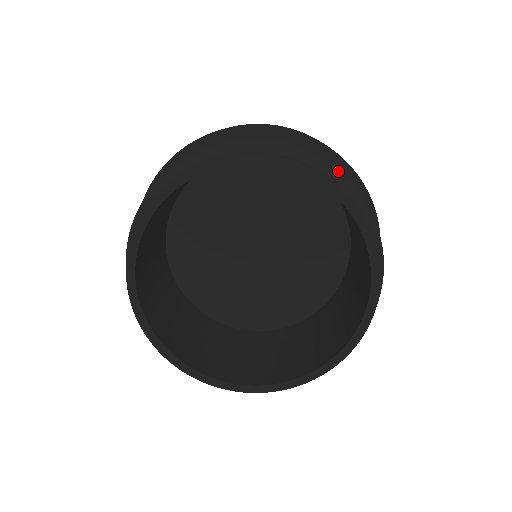
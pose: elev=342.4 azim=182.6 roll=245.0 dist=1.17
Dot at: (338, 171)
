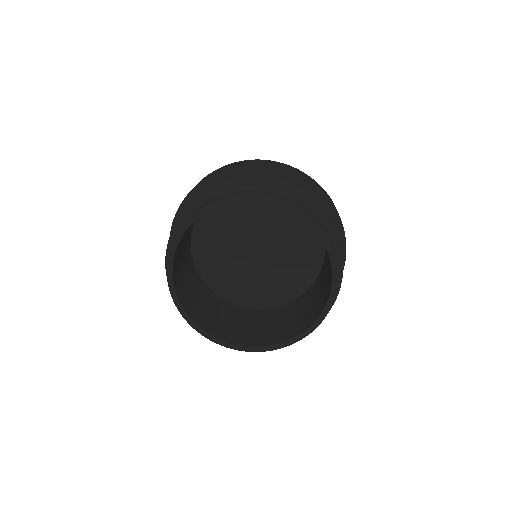
Dot at: (304, 194)
